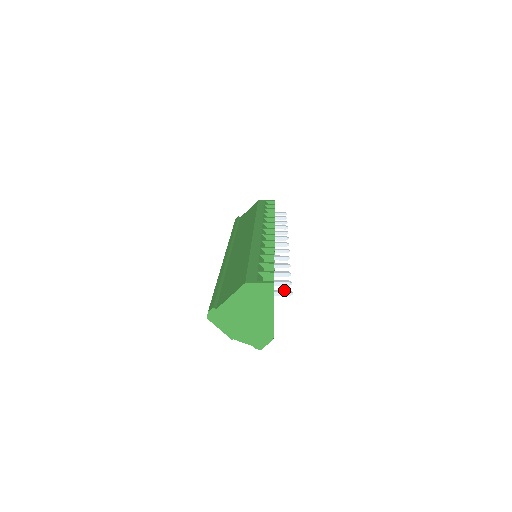
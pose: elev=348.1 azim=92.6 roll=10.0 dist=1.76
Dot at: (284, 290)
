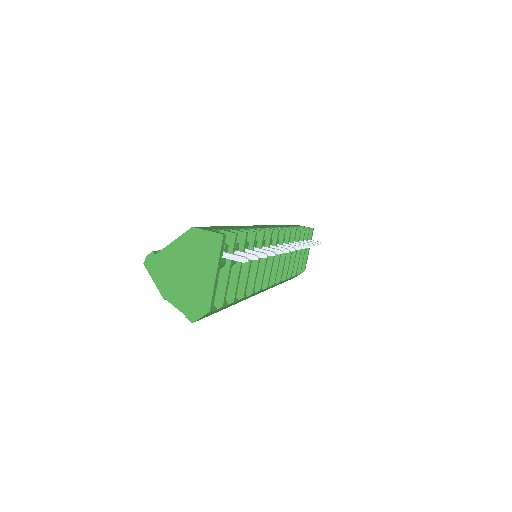
Dot at: (240, 255)
